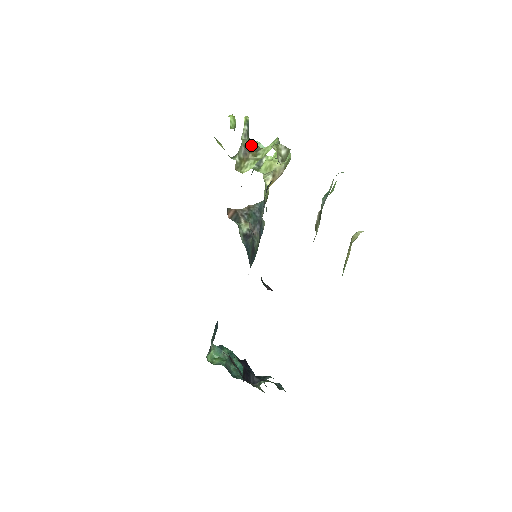
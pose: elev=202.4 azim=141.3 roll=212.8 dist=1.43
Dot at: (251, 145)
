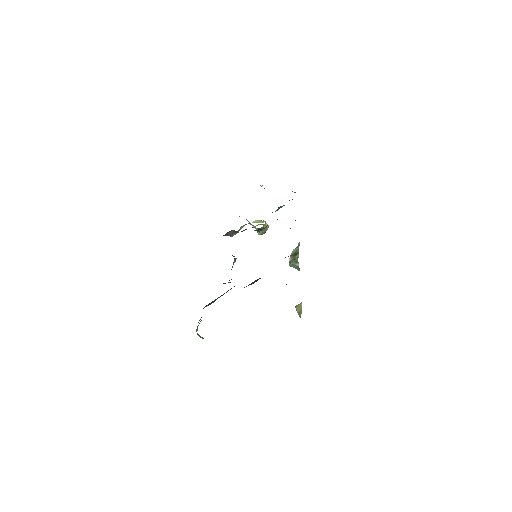
Dot at: occluded
